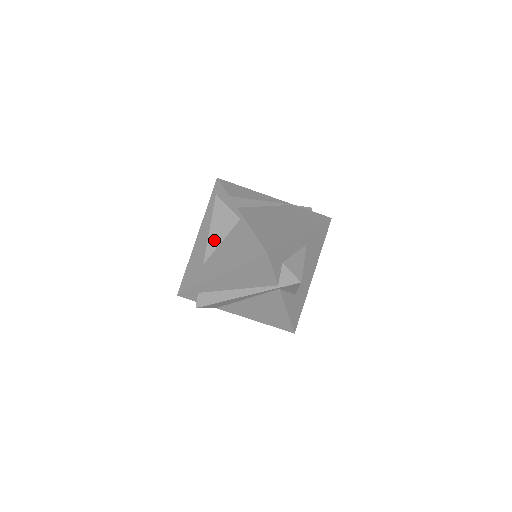
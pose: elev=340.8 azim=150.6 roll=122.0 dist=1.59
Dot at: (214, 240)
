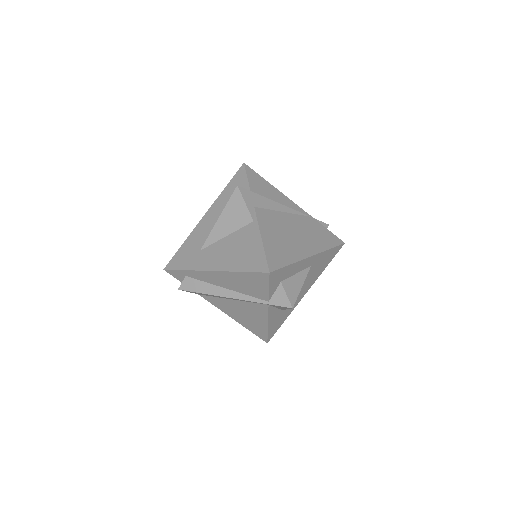
Dot at: (219, 231)
